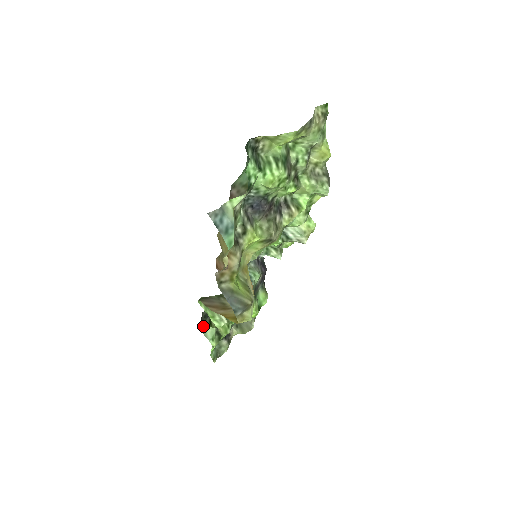
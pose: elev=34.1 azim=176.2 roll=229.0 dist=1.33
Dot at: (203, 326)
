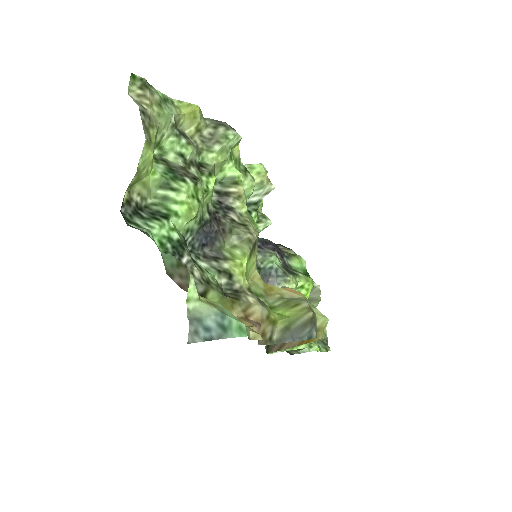
Dot at: occluded
